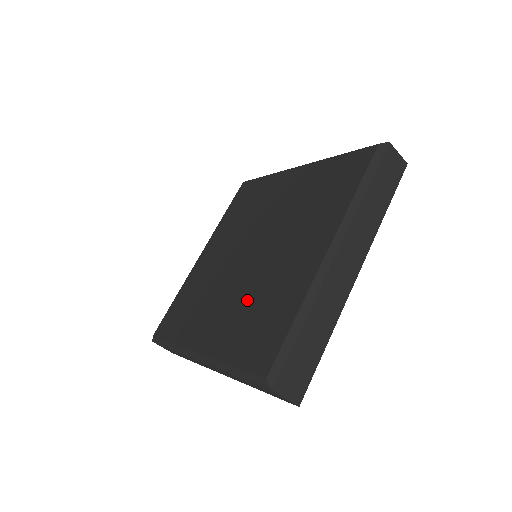
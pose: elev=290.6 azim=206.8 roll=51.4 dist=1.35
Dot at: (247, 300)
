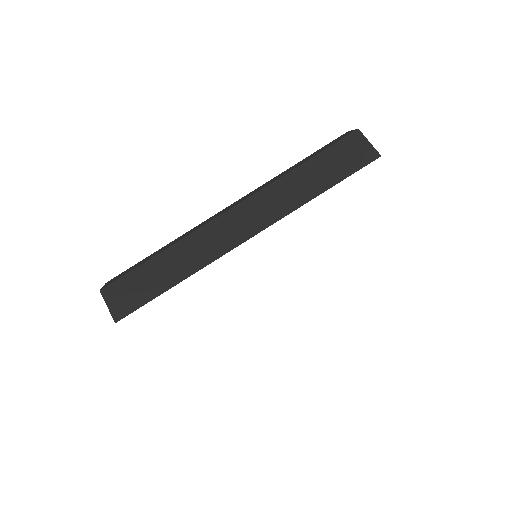
Dot at: occluded
